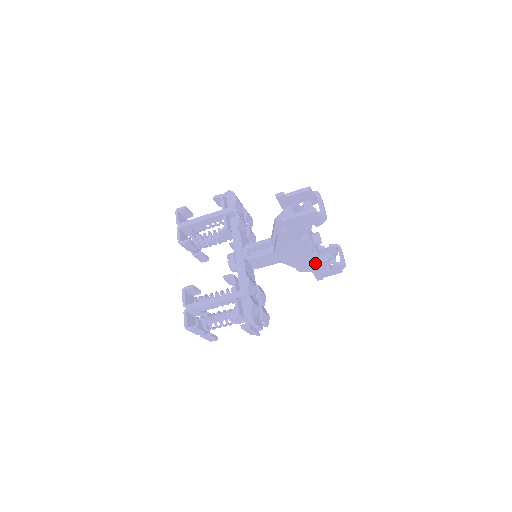
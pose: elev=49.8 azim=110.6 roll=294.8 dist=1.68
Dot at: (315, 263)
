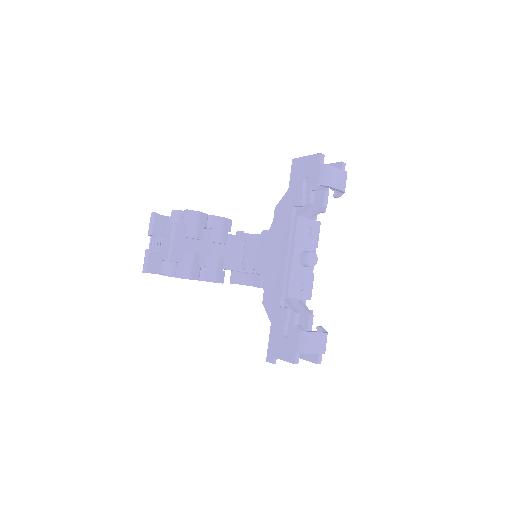
Dot at: occluded
